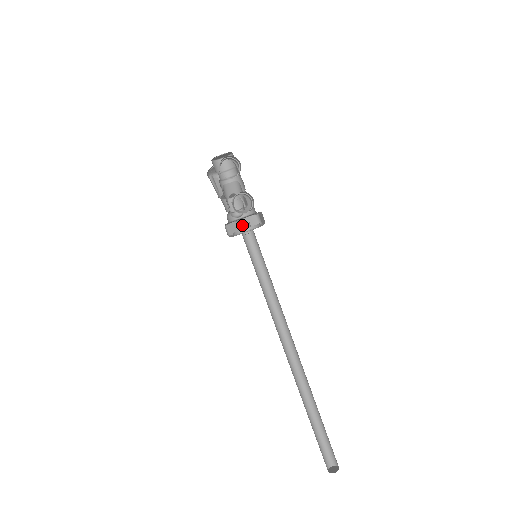
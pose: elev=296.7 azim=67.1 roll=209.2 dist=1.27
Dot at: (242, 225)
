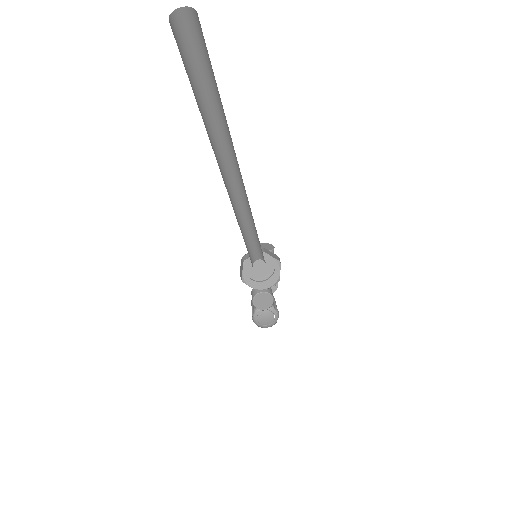
Dot at: (258, 274)
